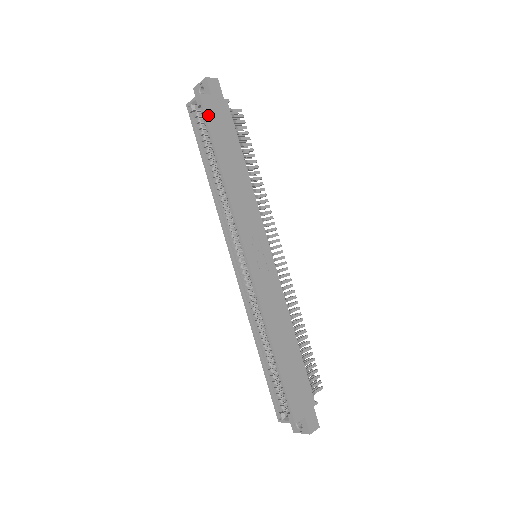
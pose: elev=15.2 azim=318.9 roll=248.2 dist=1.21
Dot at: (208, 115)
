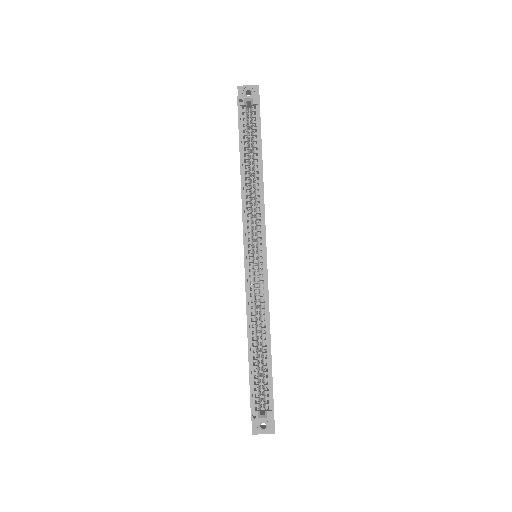
Dot at: occluded
